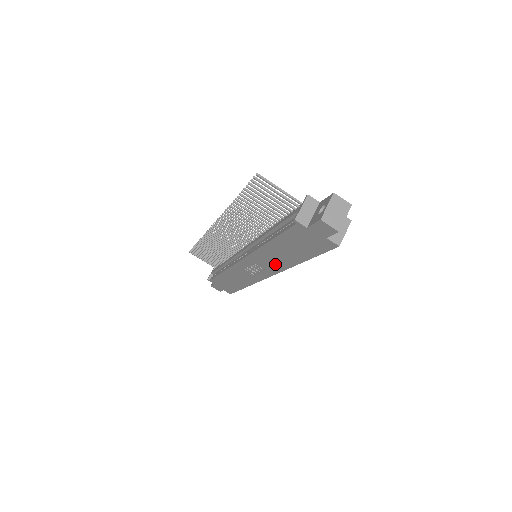
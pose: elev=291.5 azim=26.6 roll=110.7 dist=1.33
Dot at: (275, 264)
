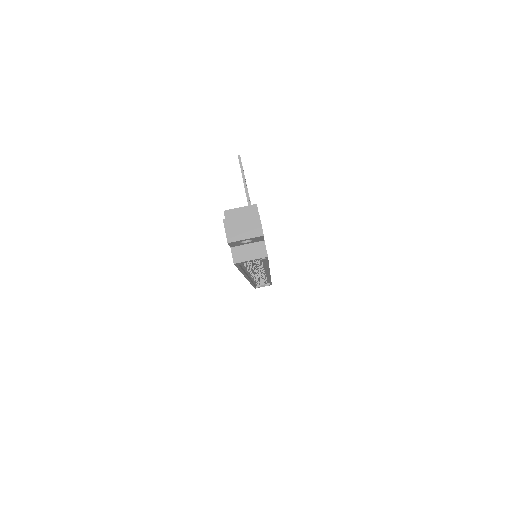
Dot at: occluded
